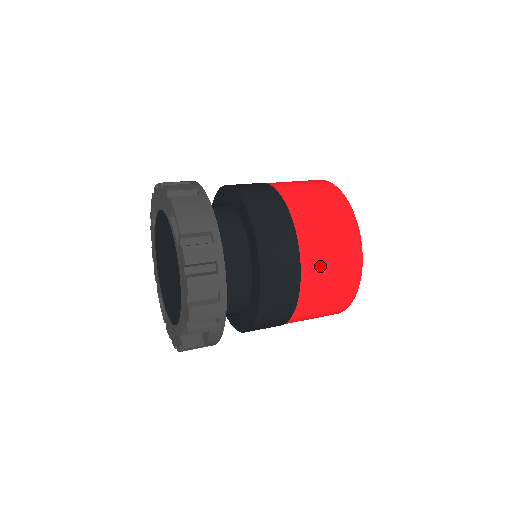
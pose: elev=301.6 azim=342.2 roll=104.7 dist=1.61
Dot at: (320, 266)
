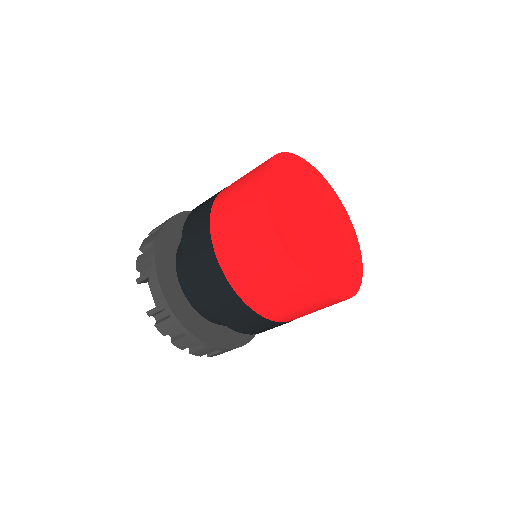
Dot at: (228, 195)
